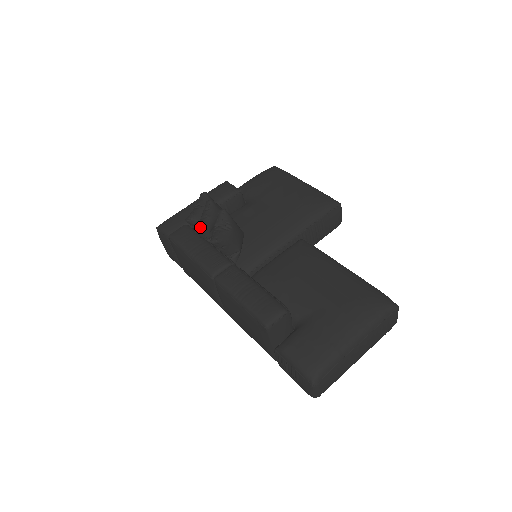
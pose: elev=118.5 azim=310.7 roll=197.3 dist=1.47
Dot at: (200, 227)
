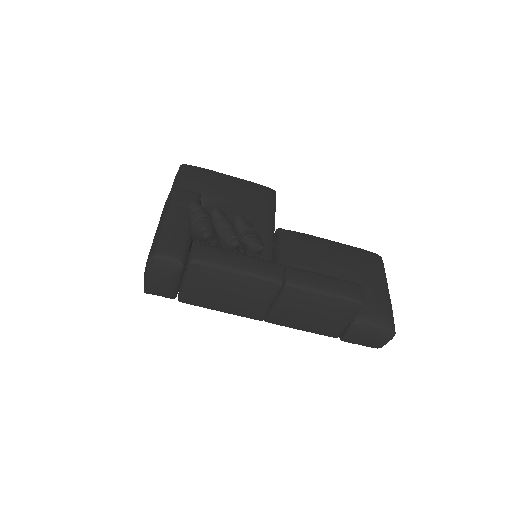
Dot at: (234, 238)
